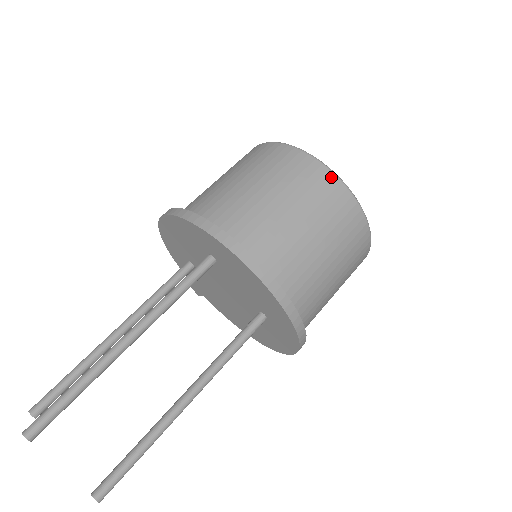
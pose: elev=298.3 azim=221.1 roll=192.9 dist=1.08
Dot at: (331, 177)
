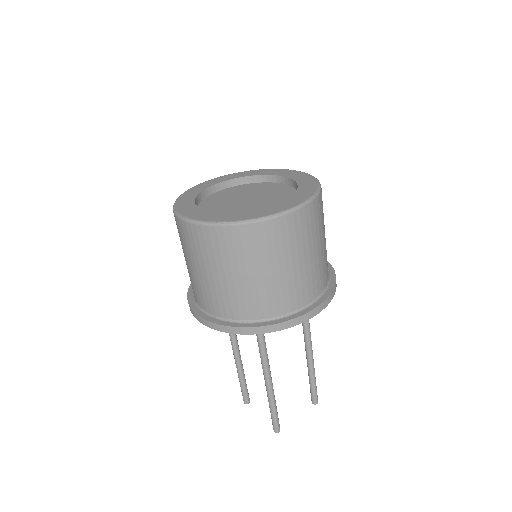
Dot at: (278, 222)
